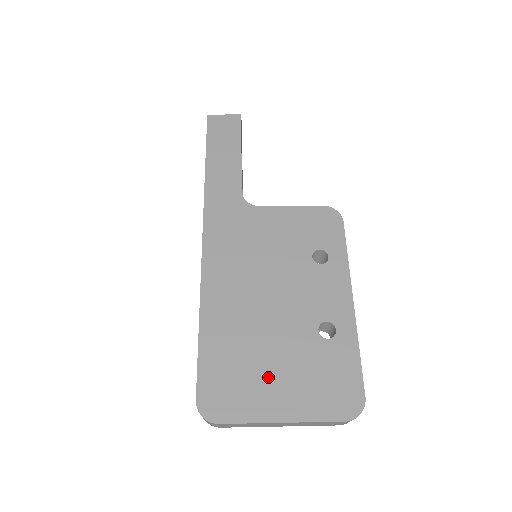
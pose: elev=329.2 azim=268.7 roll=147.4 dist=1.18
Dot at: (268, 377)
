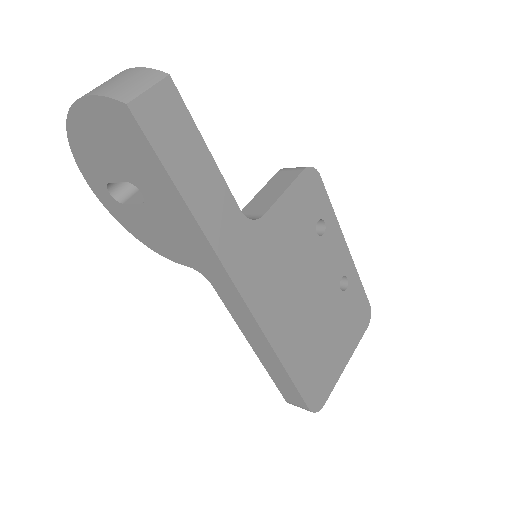
Dot at: (332, 349)
